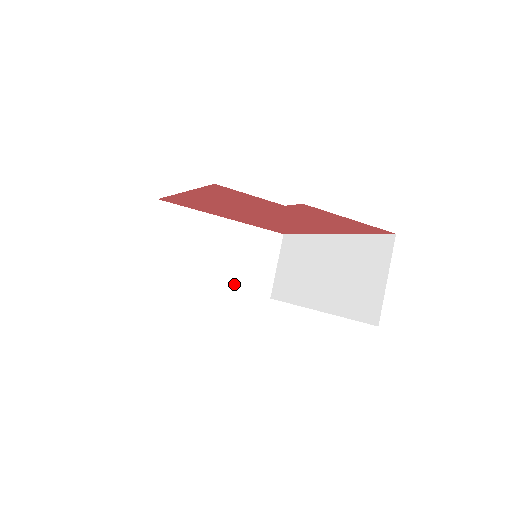
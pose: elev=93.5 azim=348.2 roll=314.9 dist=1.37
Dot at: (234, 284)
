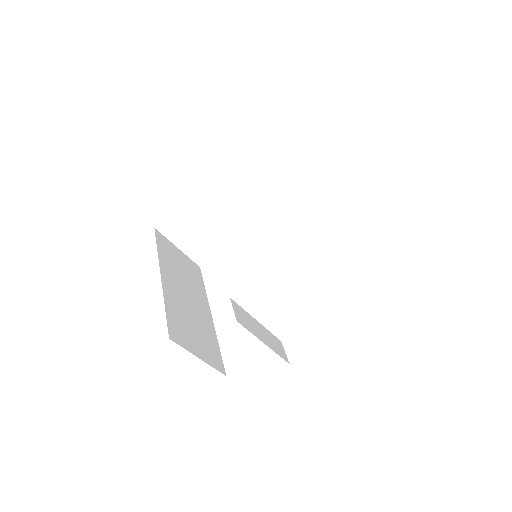
Dot at: (270, 210)
